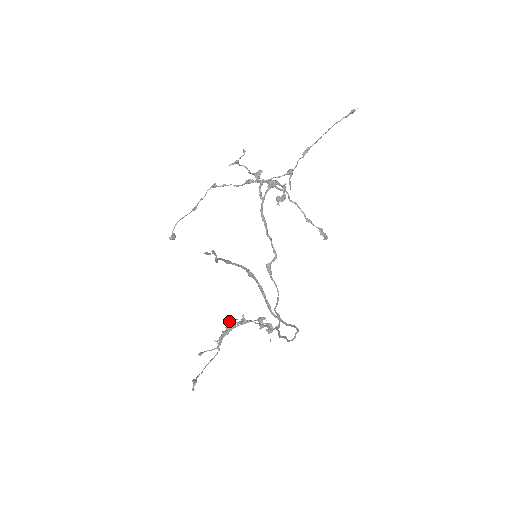
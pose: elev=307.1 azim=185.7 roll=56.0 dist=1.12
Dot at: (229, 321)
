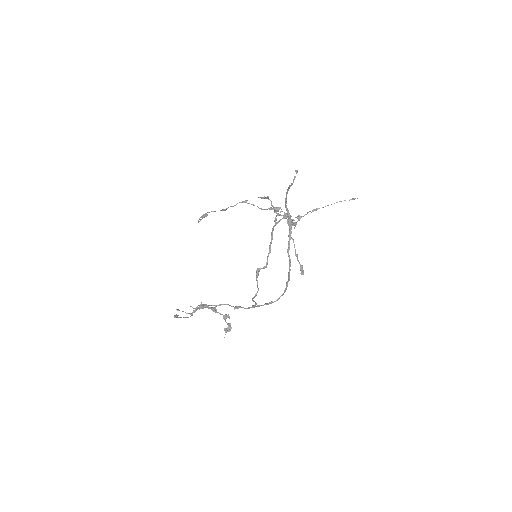
Dot at: occluded
